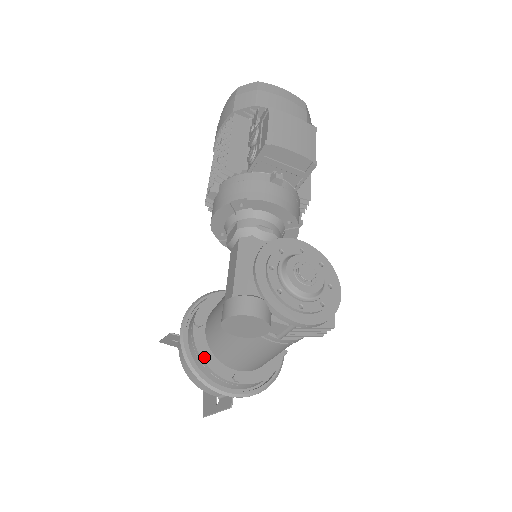
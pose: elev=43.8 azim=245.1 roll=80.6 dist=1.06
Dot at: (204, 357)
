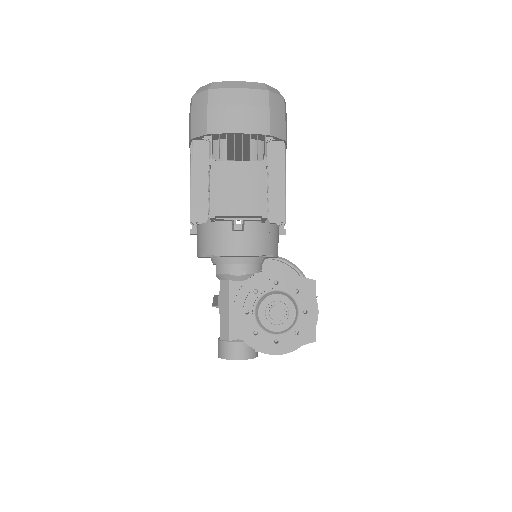
Dot at: occluded
